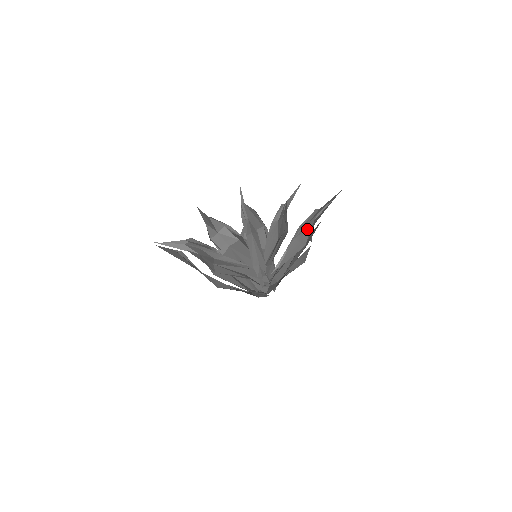
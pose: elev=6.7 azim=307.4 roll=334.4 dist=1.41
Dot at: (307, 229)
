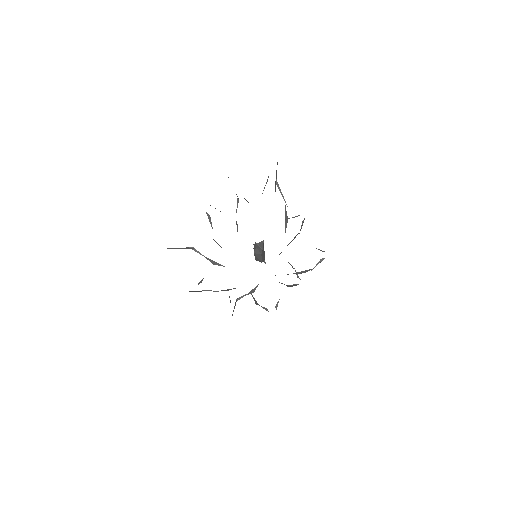
Dot at: occluded
